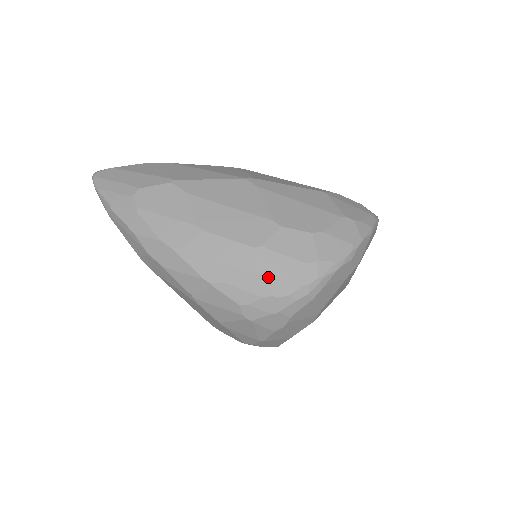
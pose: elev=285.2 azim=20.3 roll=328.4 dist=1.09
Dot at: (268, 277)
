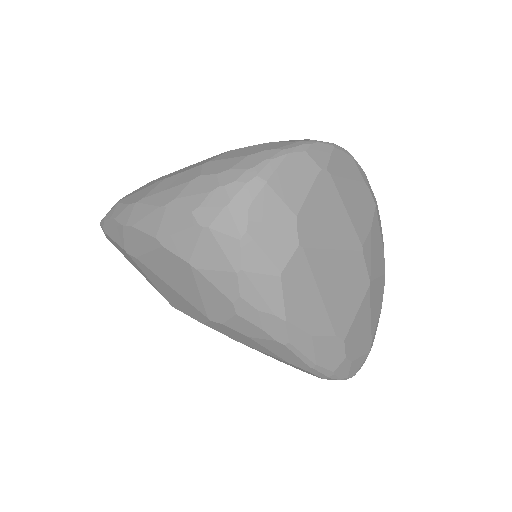
Dot at: (213, 174)
